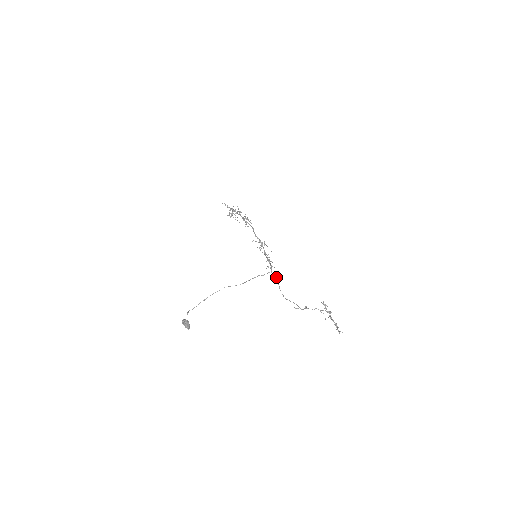
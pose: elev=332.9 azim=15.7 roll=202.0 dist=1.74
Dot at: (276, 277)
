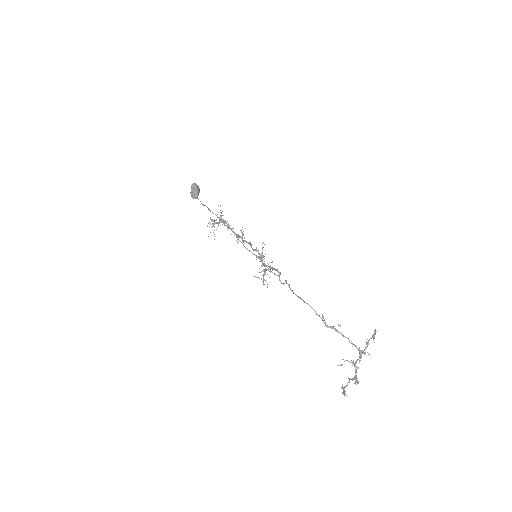
Dot at: (287, 283)
